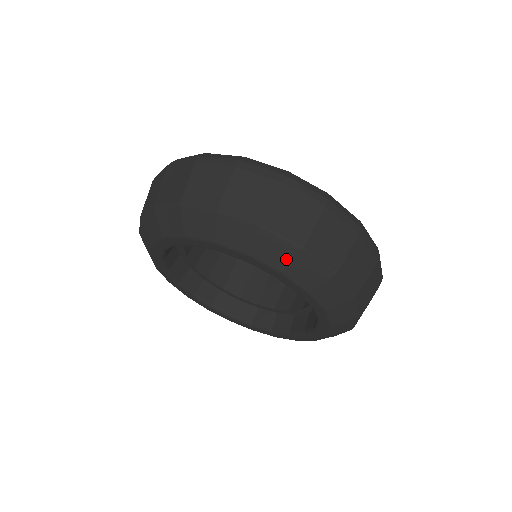
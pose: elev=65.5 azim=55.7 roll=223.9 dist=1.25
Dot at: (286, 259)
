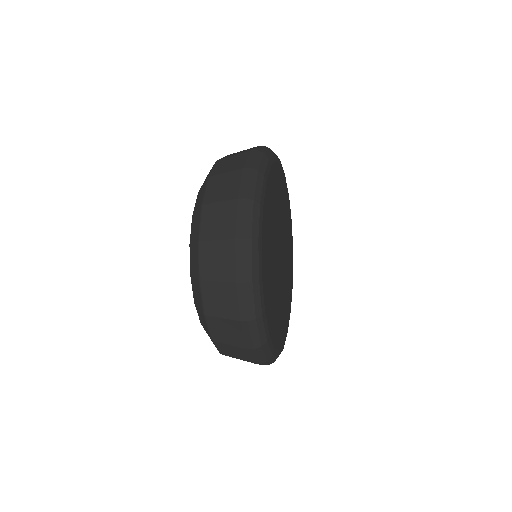
Dot at: (194, 238)
